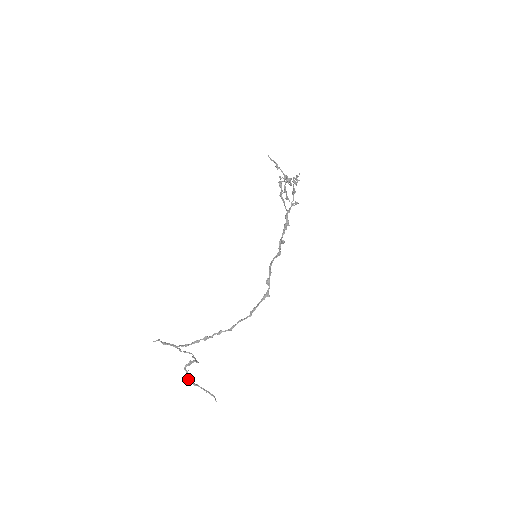
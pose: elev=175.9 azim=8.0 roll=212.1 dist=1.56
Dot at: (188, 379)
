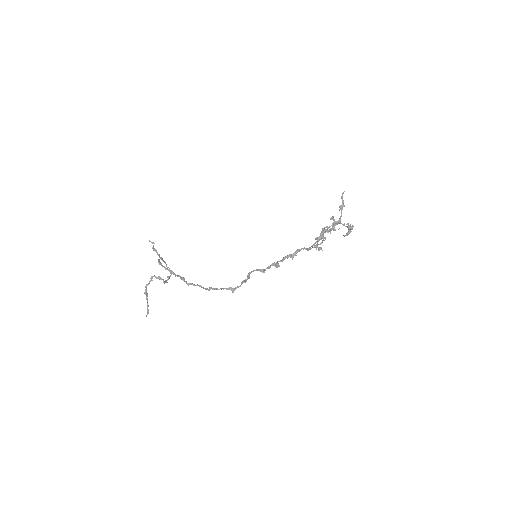
Dot at: (146, 285)
